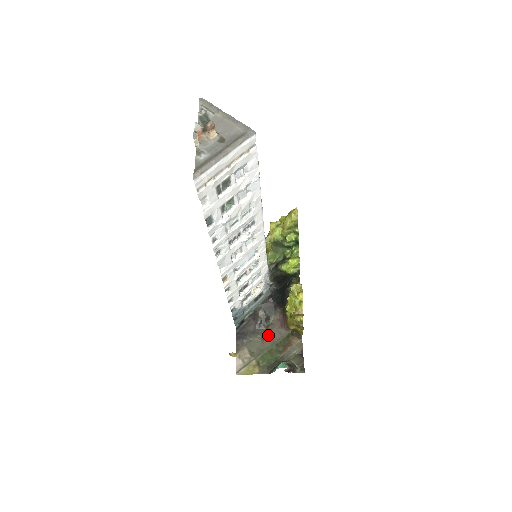
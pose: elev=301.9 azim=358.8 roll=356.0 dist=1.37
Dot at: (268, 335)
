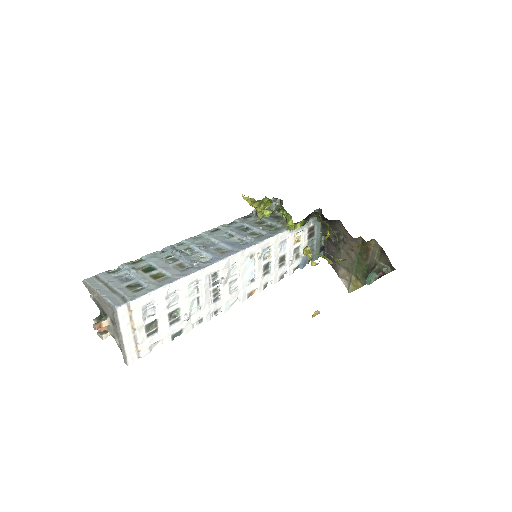
Dot at: (348, 248)
